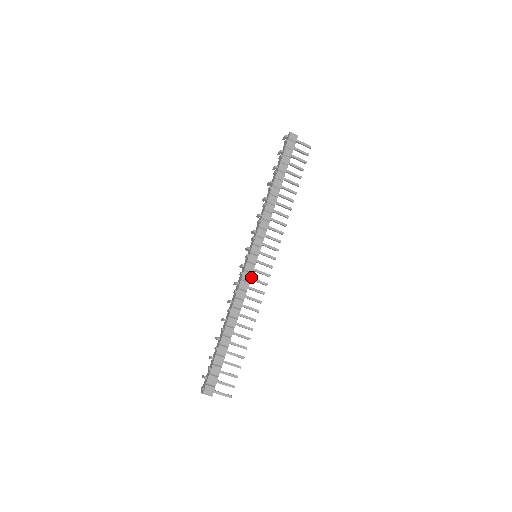
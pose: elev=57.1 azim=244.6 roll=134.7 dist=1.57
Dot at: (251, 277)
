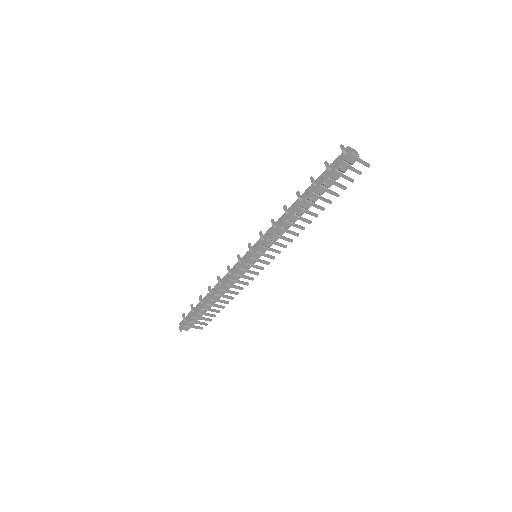
Dot at: (245, 270)
